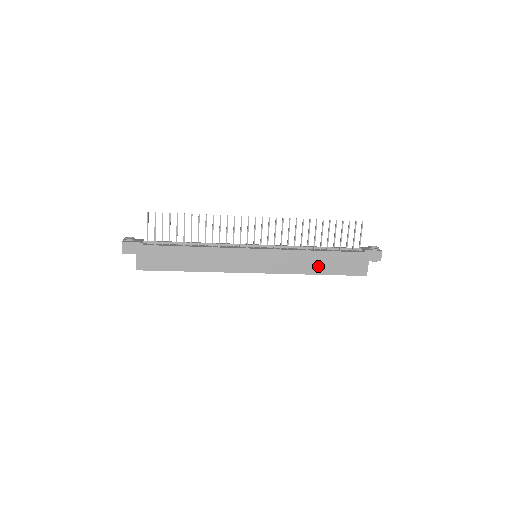
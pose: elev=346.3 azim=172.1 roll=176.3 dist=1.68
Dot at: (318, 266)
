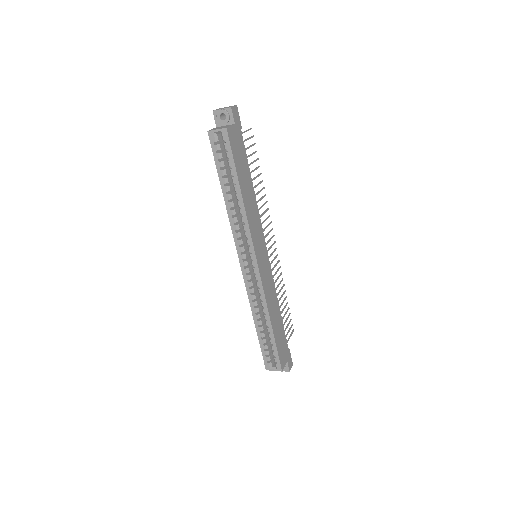
Dot at: (275, 319)
